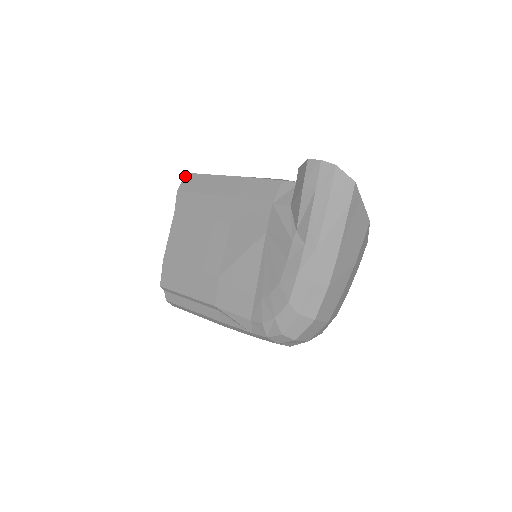
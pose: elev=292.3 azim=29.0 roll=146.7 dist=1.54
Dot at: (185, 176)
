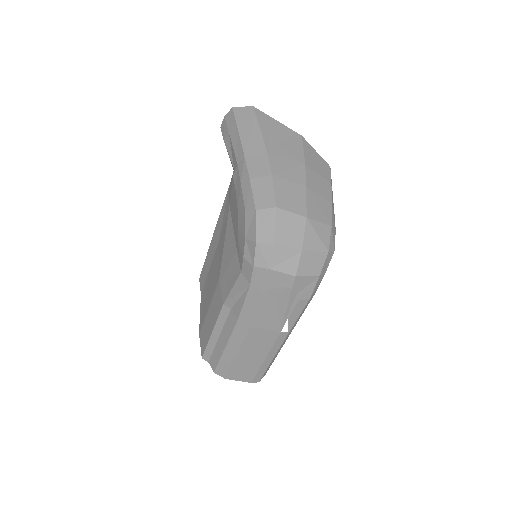
Dot at: occluded
